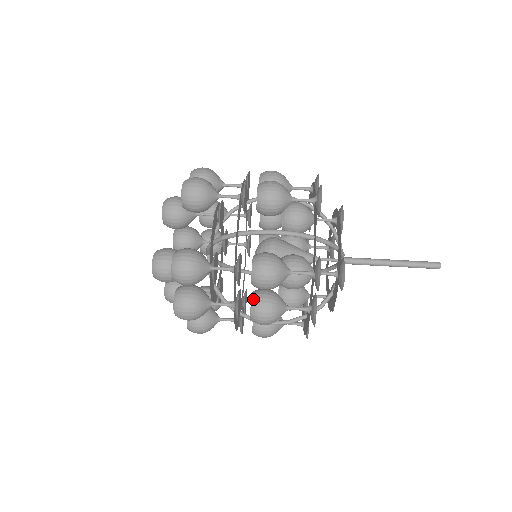
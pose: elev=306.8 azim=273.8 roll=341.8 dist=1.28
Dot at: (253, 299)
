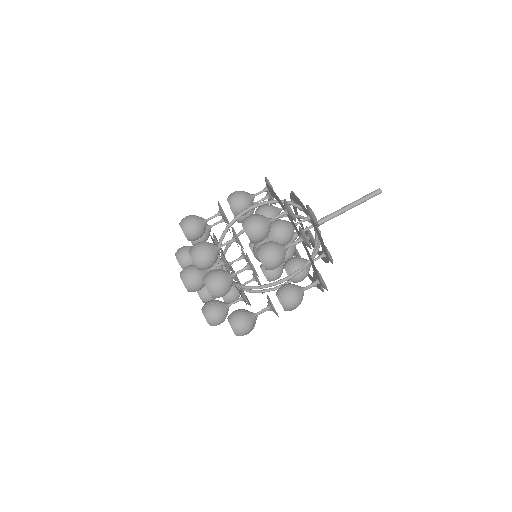
Dot at: occluded
